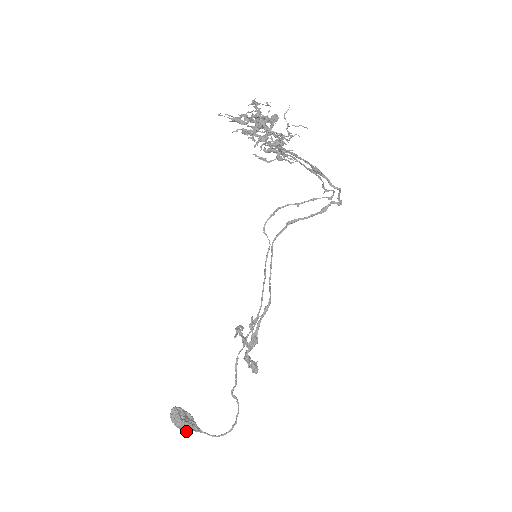
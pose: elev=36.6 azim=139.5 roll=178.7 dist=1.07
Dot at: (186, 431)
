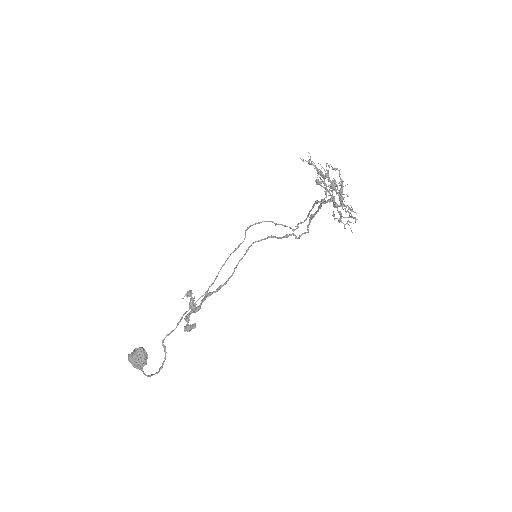
Dot at: occluded
